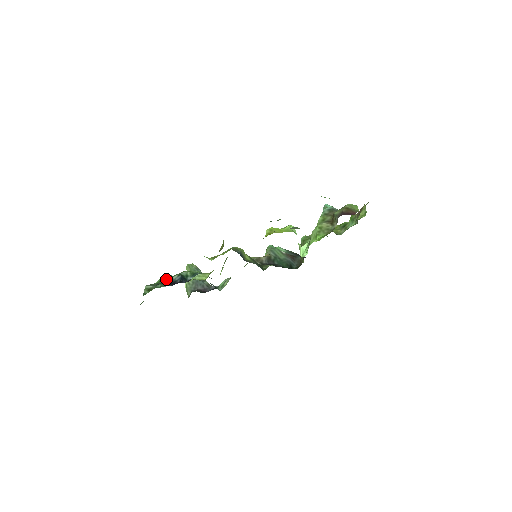
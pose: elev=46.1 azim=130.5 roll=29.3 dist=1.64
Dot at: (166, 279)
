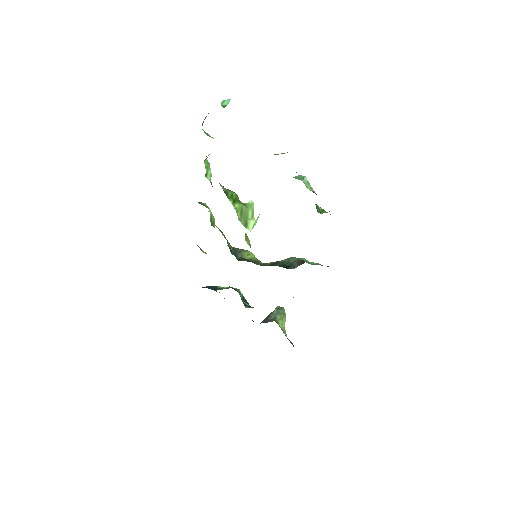
Dot at: occluded
